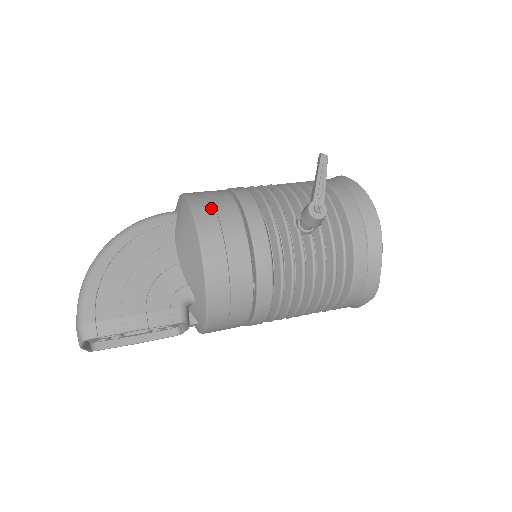
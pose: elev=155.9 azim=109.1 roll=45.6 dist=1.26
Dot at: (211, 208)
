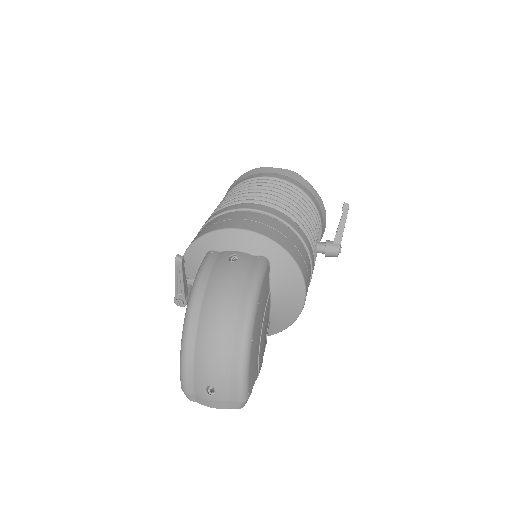
Dot at: (304, 264)
